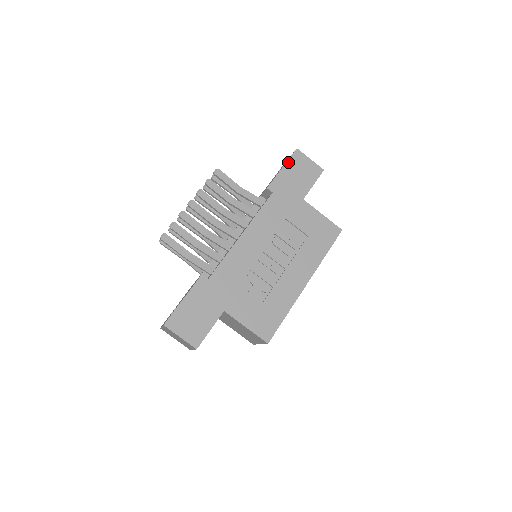
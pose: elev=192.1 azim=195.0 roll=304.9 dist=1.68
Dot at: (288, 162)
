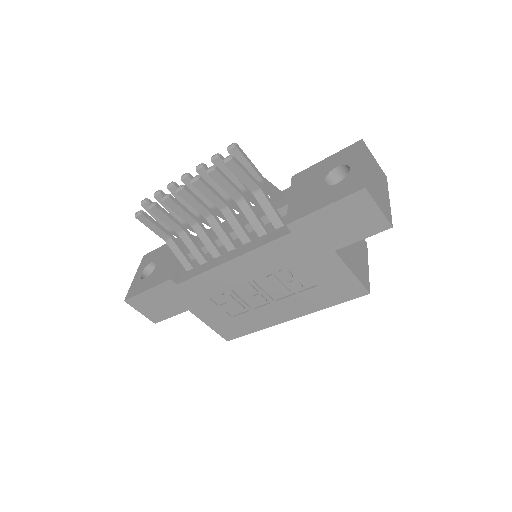
Dot at: (338, 202)
